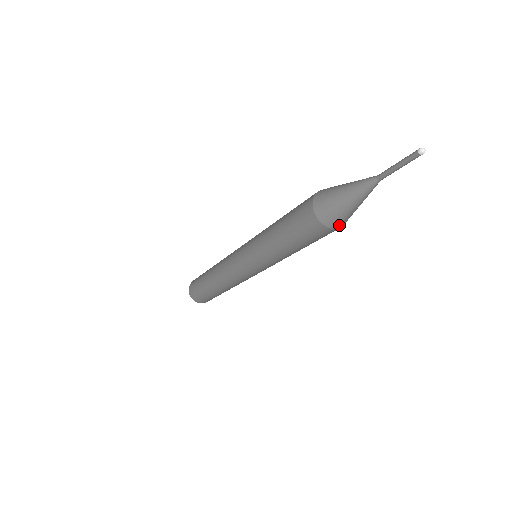
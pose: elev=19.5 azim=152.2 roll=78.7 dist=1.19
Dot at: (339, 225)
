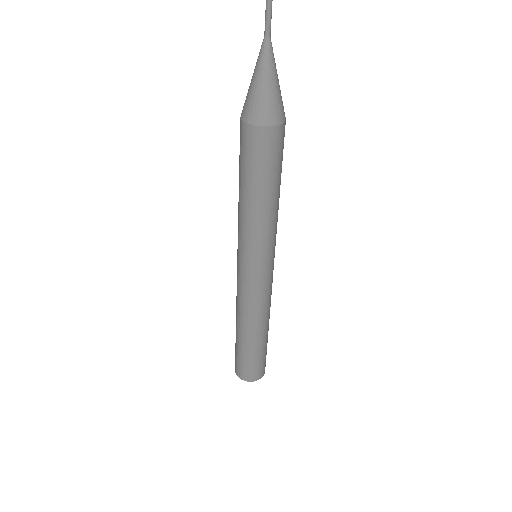
Dot at: (282, 117)
